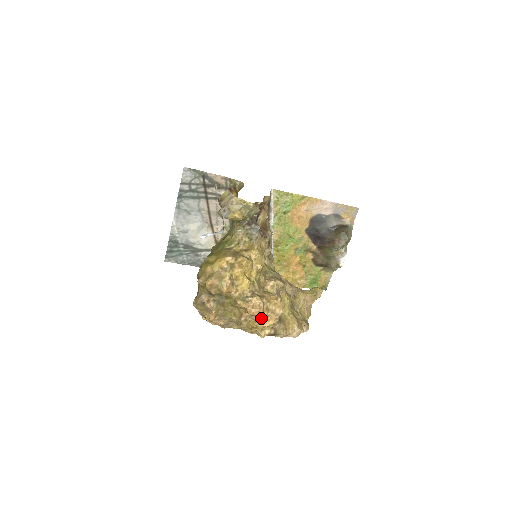
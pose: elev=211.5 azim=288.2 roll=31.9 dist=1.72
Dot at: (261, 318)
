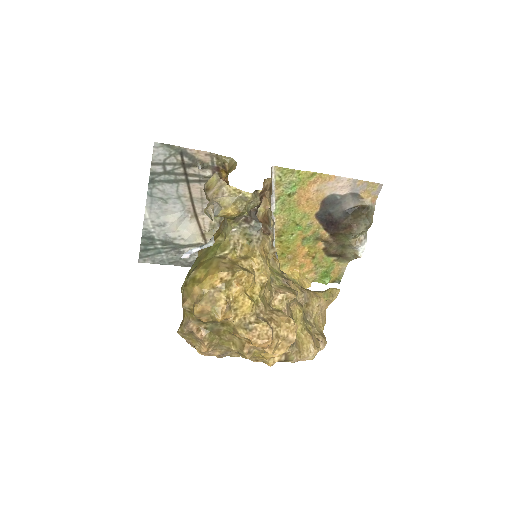
Dot at: (270, 349)
